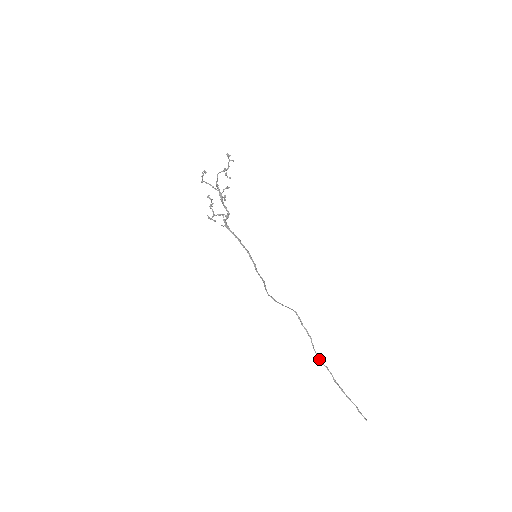
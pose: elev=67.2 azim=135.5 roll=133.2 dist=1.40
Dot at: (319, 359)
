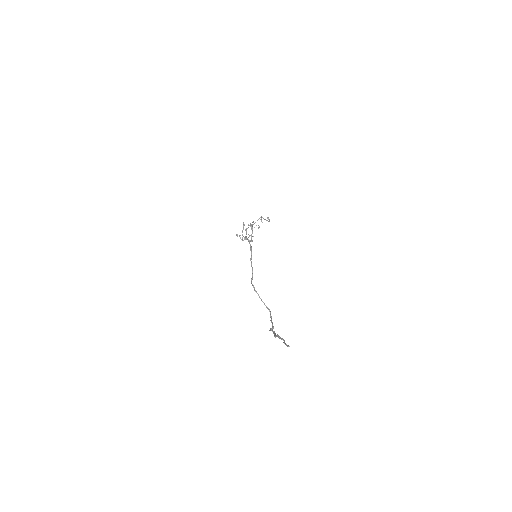
Dot at: (270, 329)
